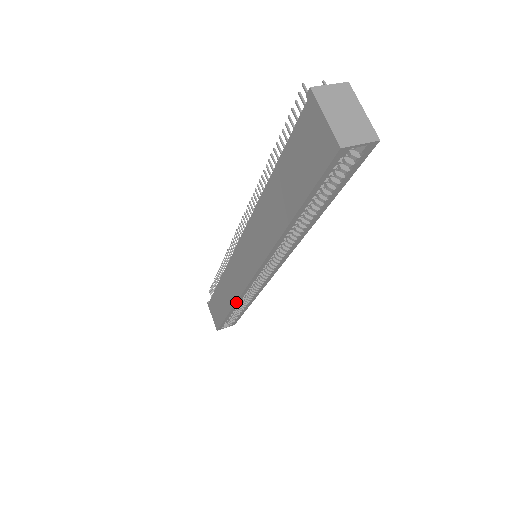
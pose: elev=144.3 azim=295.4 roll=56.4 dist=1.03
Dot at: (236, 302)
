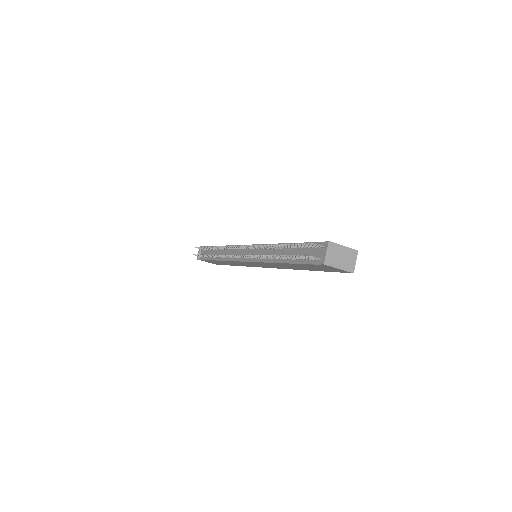
Dot at: occluded
